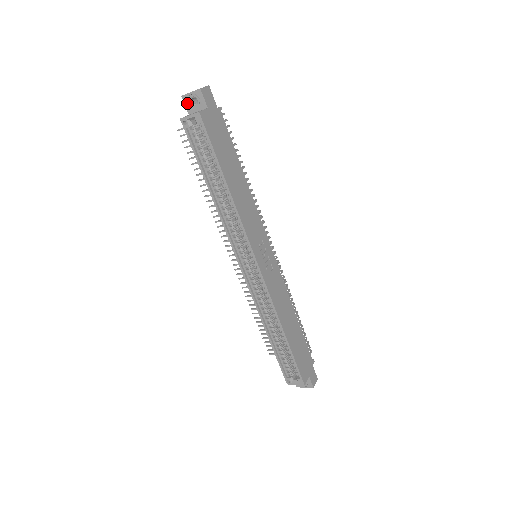
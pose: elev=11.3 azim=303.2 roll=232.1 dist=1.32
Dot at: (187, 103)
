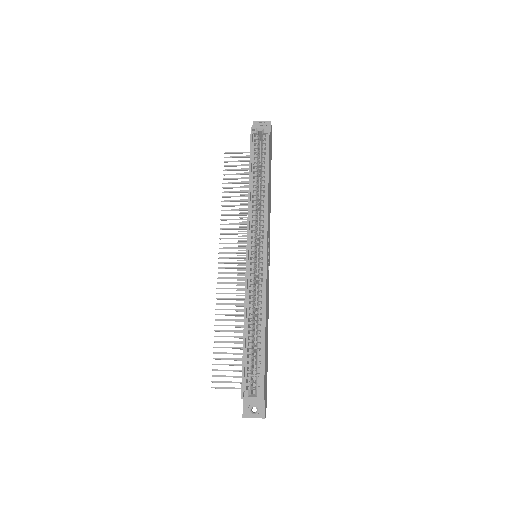
Dot at: occluded
